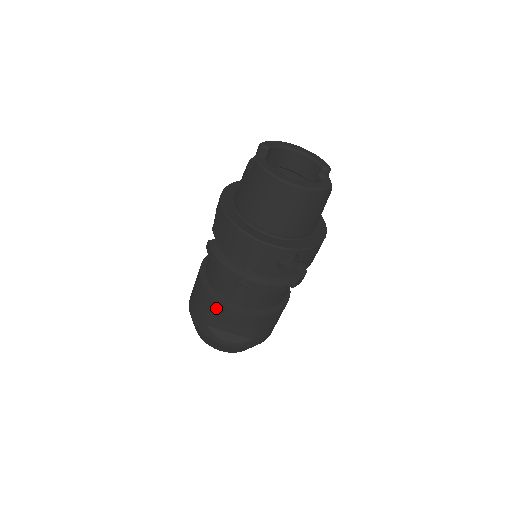
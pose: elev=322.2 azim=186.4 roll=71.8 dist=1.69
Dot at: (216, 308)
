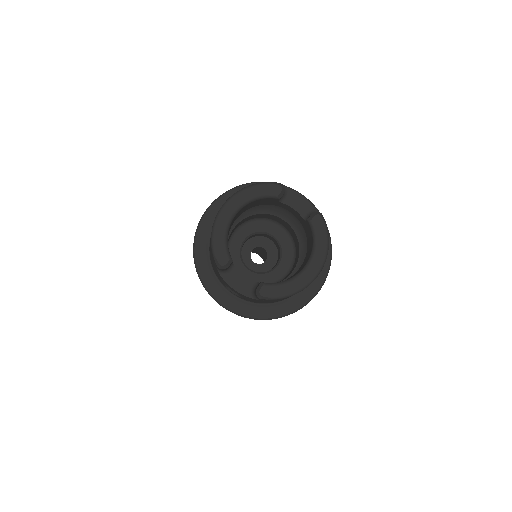
Dot at: occluded
